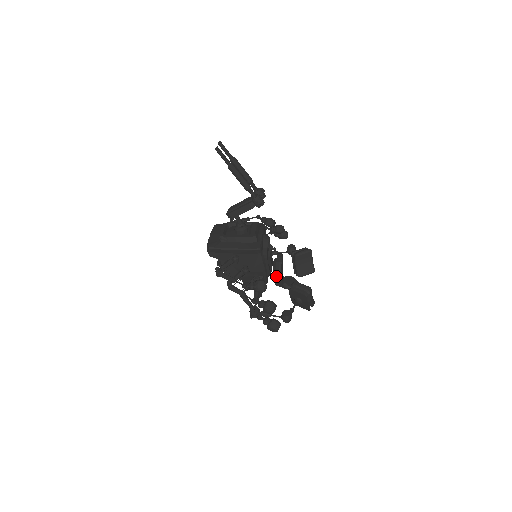
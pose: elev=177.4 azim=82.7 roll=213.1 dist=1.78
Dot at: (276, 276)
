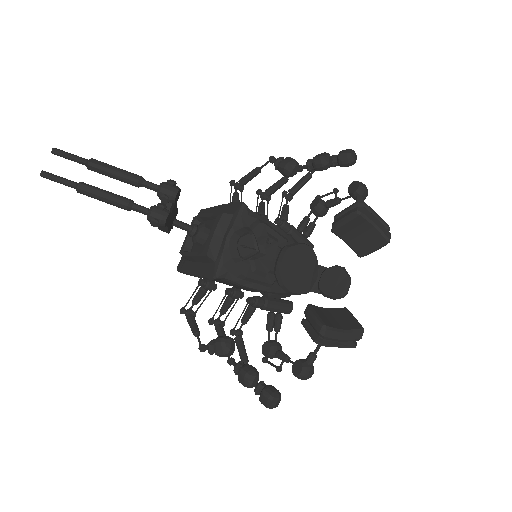
Dot at: (286, 291)
